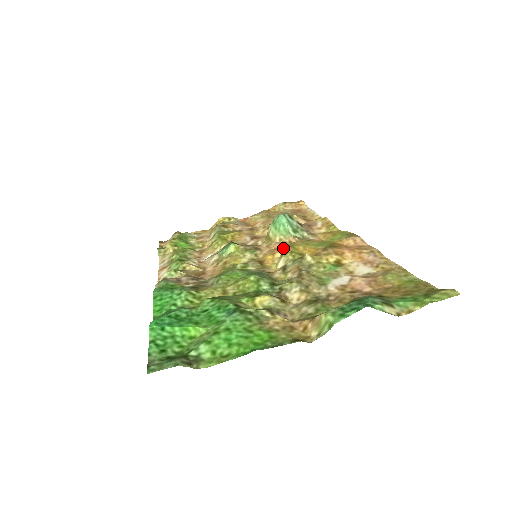
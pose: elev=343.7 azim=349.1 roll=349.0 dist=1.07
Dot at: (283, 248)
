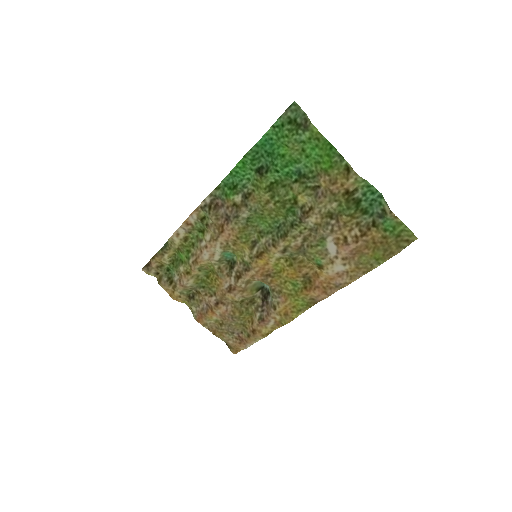
Dot at: (272, 270)
